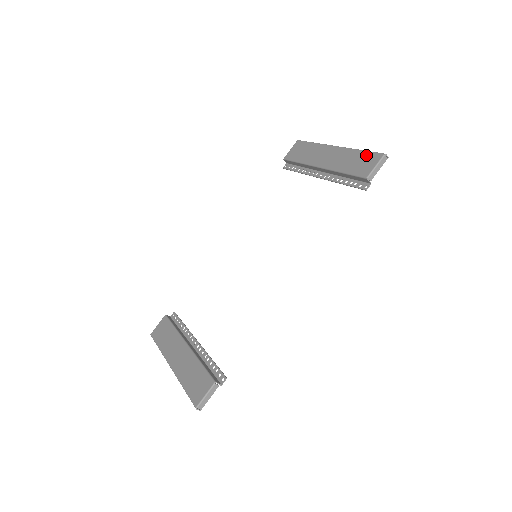
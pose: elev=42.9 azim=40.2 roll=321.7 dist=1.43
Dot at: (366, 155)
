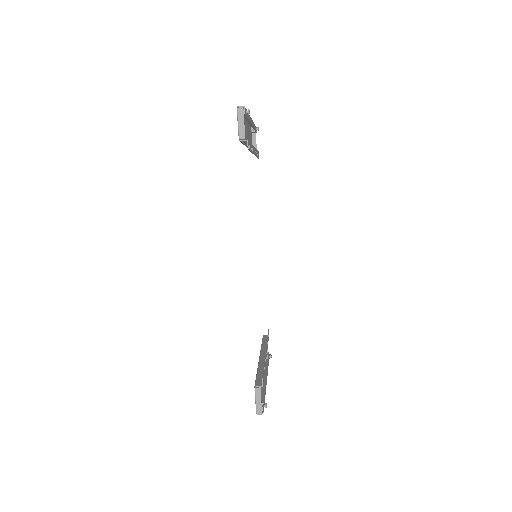
Dot at: occluded
